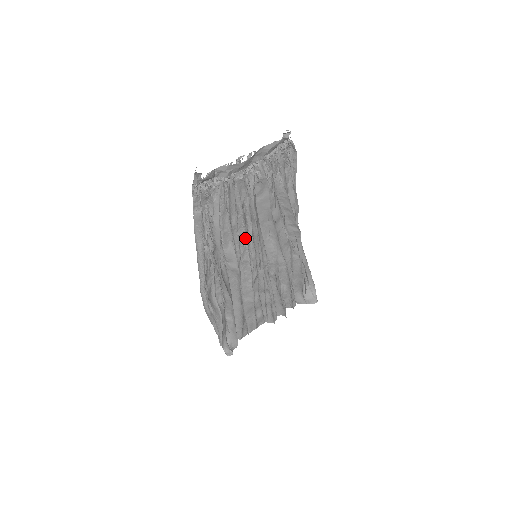
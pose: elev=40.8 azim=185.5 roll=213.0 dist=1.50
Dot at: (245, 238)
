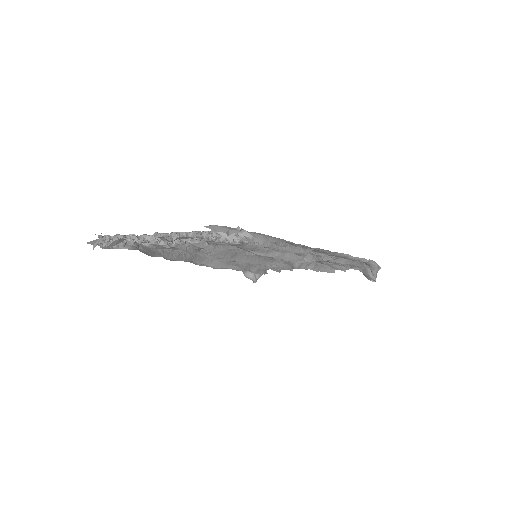
Dot at: occluded
